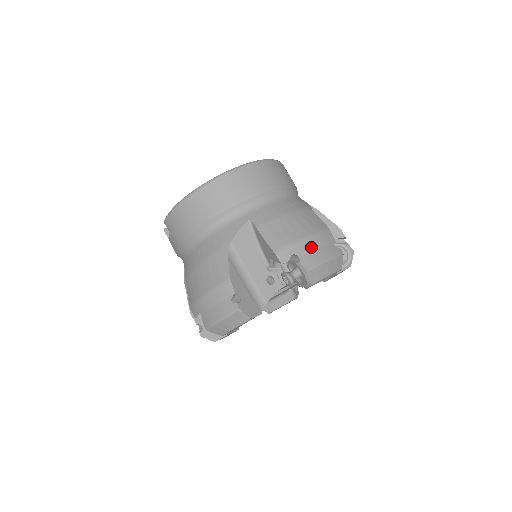
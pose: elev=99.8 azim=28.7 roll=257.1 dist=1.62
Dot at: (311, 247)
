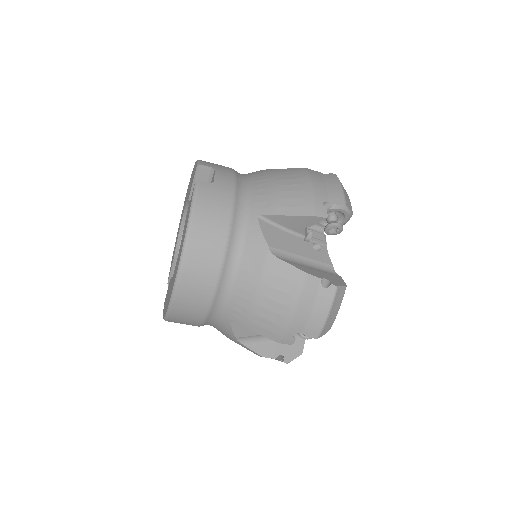
Dot at: (304, 317)
